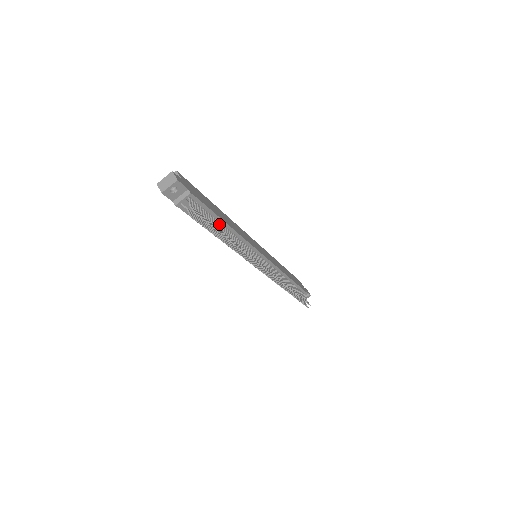
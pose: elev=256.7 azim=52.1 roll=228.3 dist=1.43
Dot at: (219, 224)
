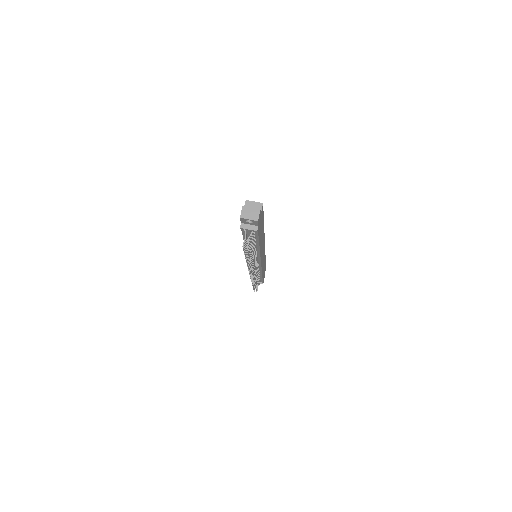
Dot at: (255, 245)
